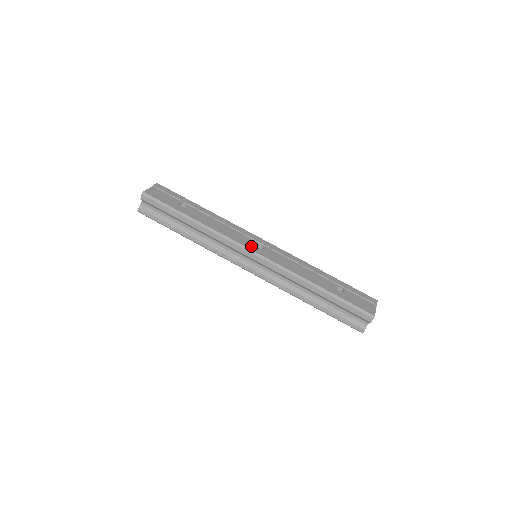
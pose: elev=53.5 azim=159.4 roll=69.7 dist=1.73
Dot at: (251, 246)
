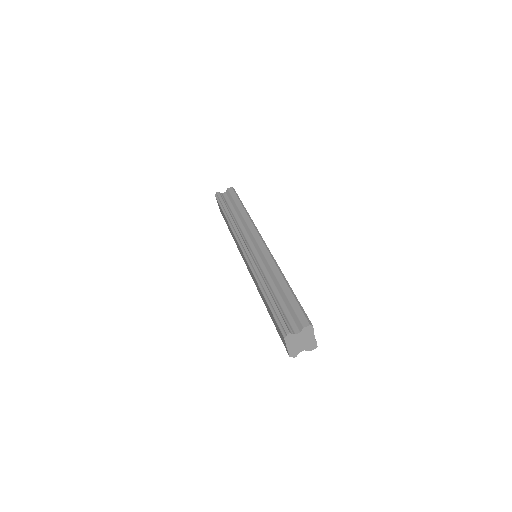
Dot at: occluded
